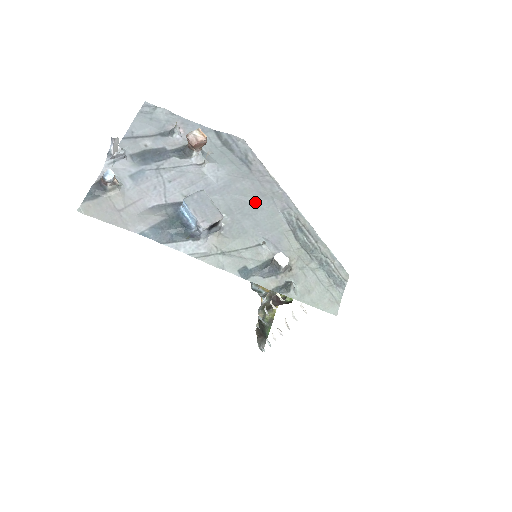
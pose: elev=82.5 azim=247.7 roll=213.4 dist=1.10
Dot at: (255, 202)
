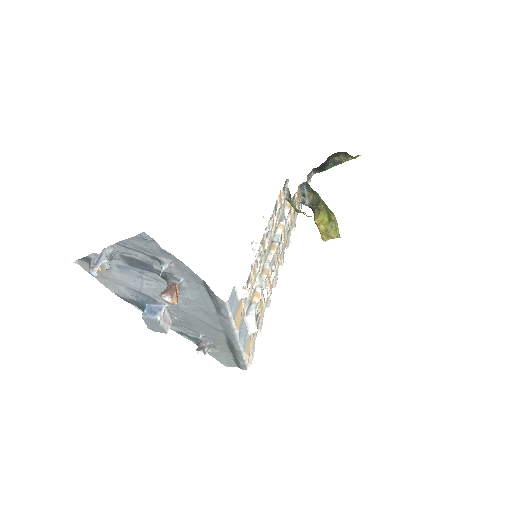
Dot at: (208, 325)
